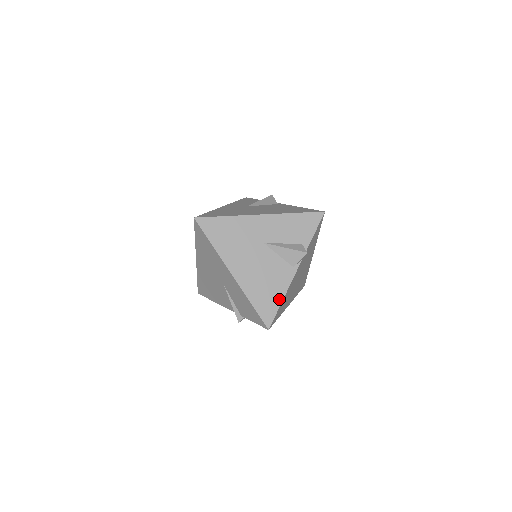
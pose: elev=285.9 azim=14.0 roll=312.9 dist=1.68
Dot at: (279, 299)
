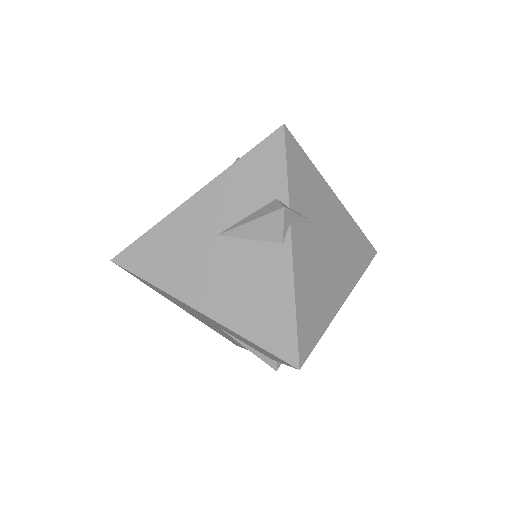
Dot at: (288, 309)
